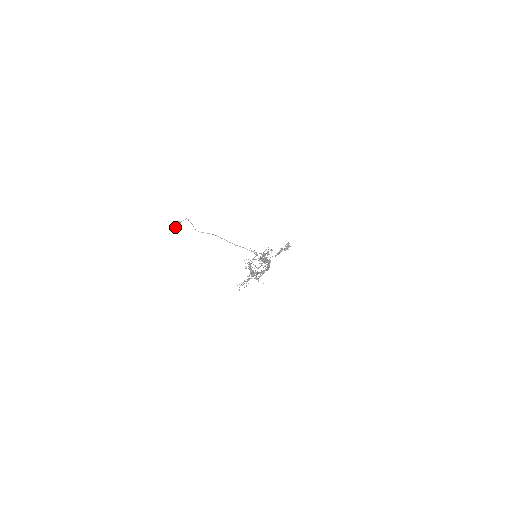
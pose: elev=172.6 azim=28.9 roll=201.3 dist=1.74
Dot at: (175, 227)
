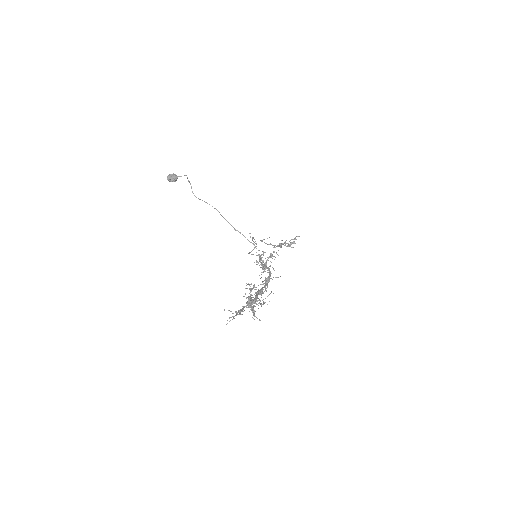
Dot at: (168, 180)
